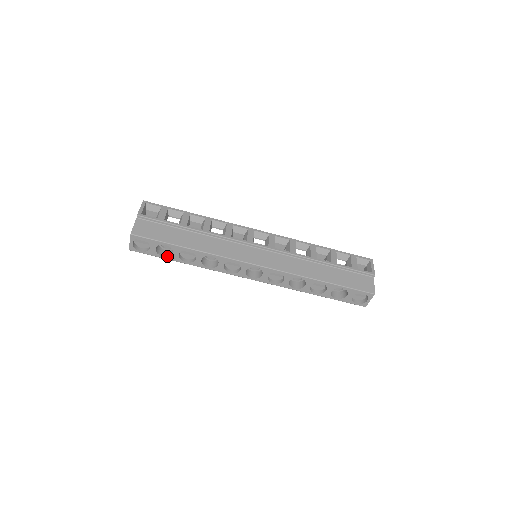
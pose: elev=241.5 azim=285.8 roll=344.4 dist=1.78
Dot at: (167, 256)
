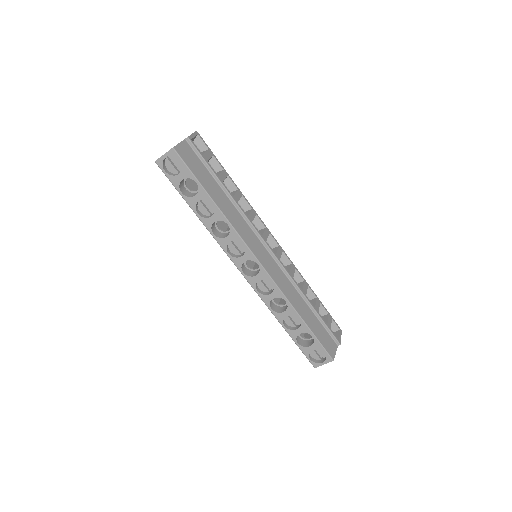
Dot at: (185, 194)
